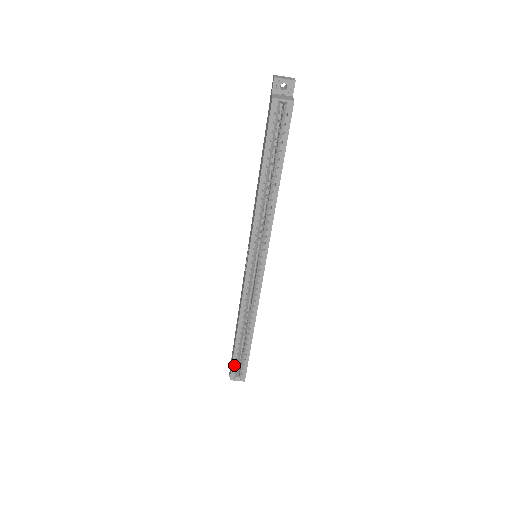
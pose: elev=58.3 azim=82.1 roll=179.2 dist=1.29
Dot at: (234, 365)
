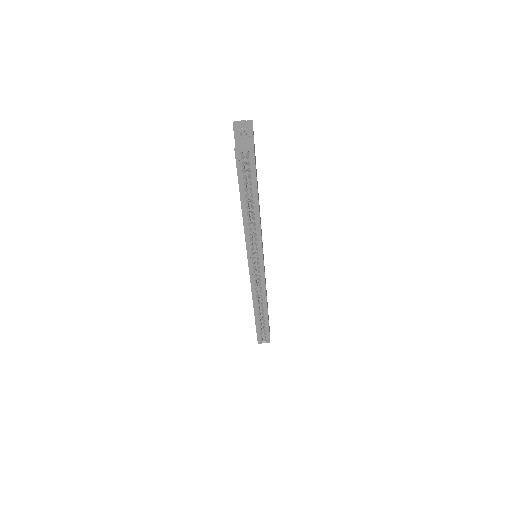
Dot at: (258, 334)
